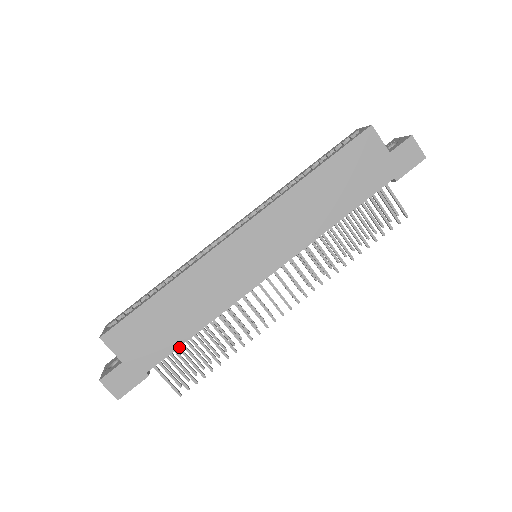
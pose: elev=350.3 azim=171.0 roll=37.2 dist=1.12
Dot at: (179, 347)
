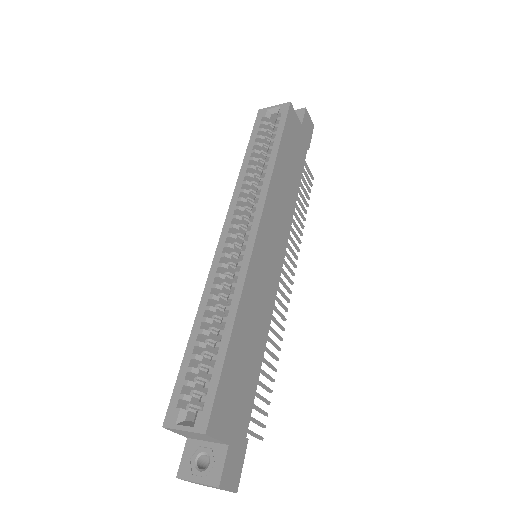
Dot at: occluded
